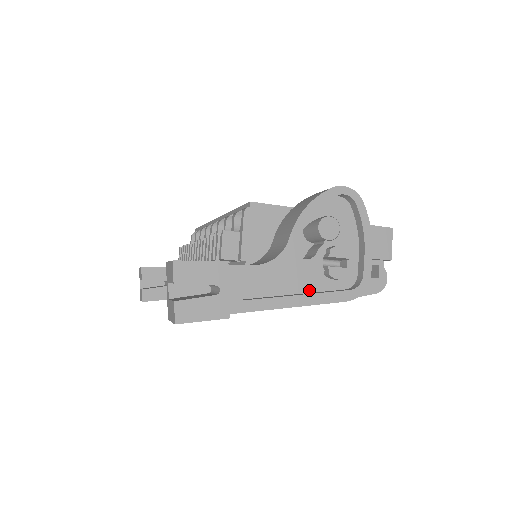
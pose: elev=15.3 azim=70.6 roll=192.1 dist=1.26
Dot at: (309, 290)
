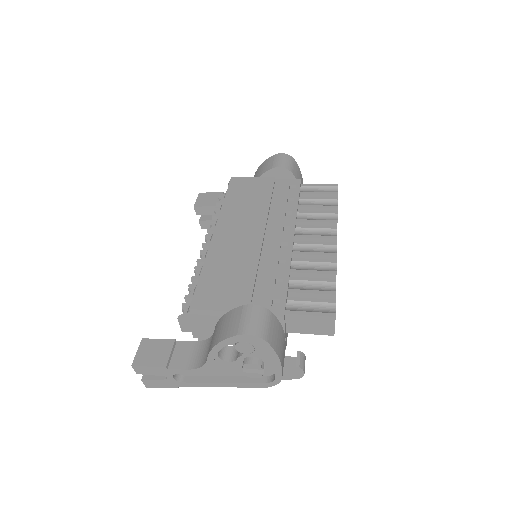
Dot at: (236, 375)
